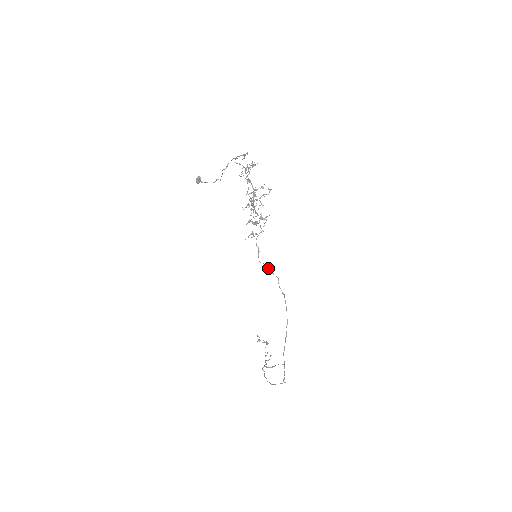
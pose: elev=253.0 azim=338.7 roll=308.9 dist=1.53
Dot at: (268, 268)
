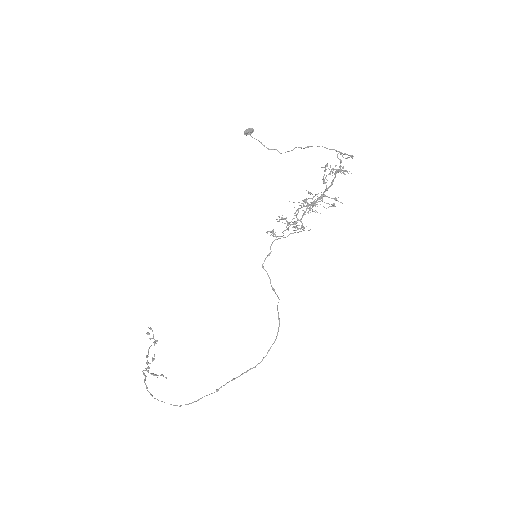
Dot at: occluded
